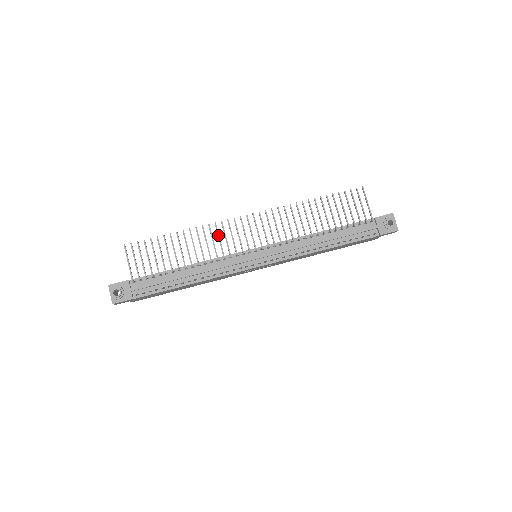
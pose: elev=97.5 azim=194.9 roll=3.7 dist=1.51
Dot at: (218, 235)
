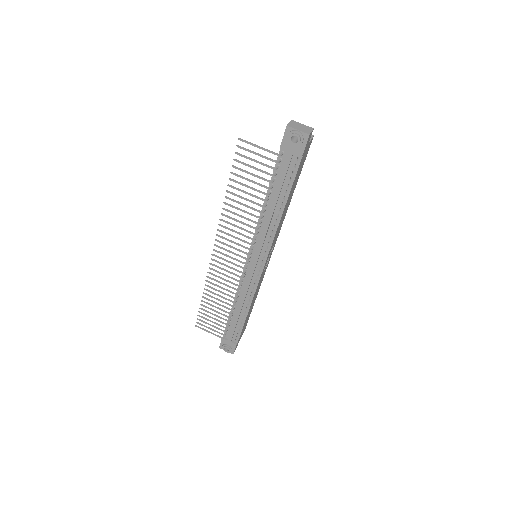
Dot at: occluded
